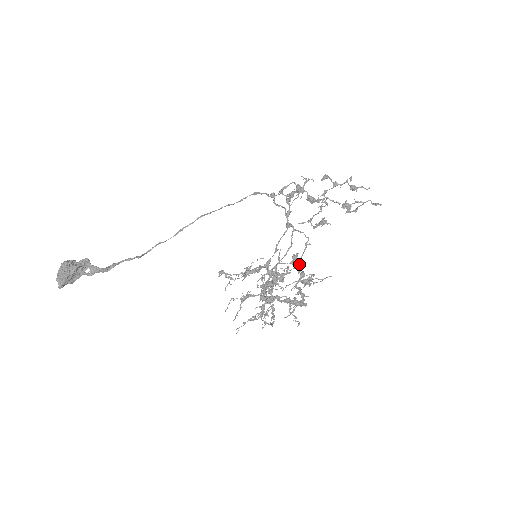
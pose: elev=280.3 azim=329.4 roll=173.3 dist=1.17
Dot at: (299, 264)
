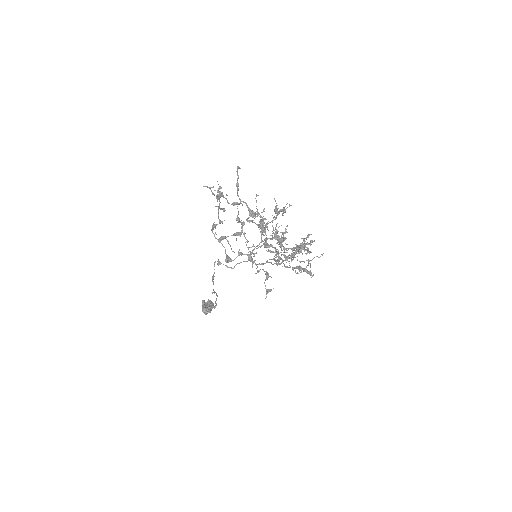
Dot at: (284, 251)
